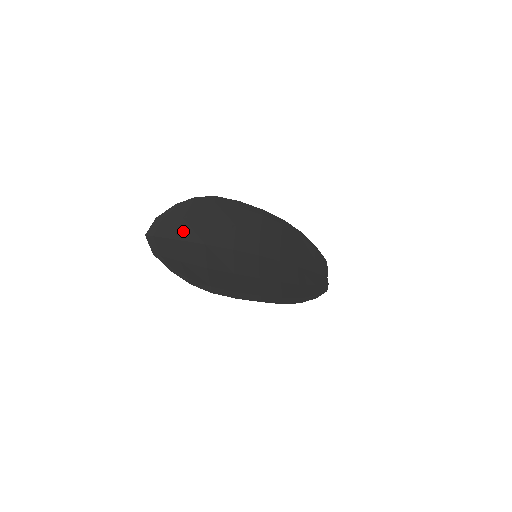
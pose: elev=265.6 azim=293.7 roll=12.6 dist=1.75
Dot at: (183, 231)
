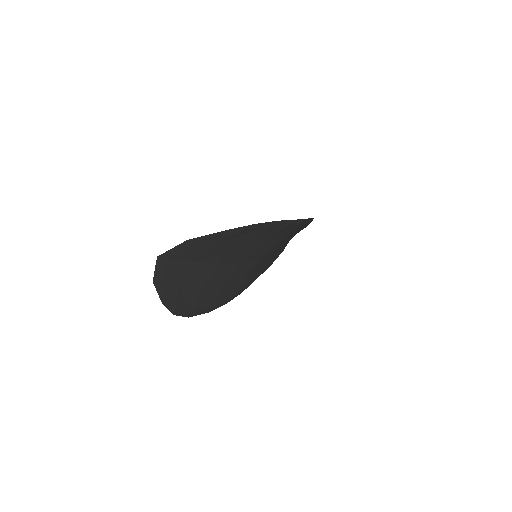
Dot at: (207, 253)
